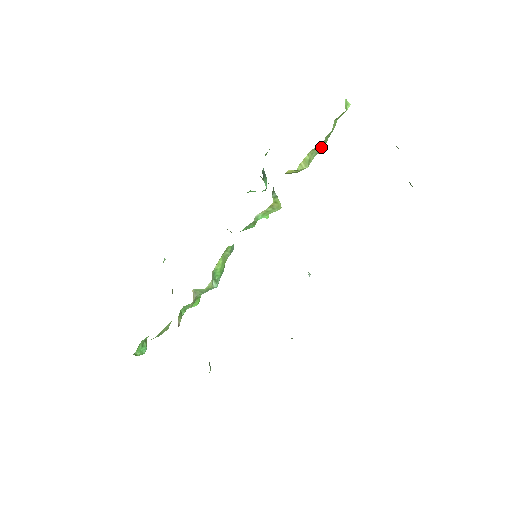
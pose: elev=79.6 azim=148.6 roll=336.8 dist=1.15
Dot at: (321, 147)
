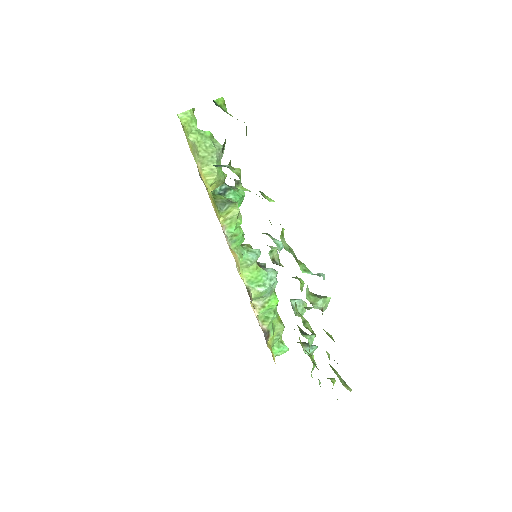
Dot at: (207, 155)
